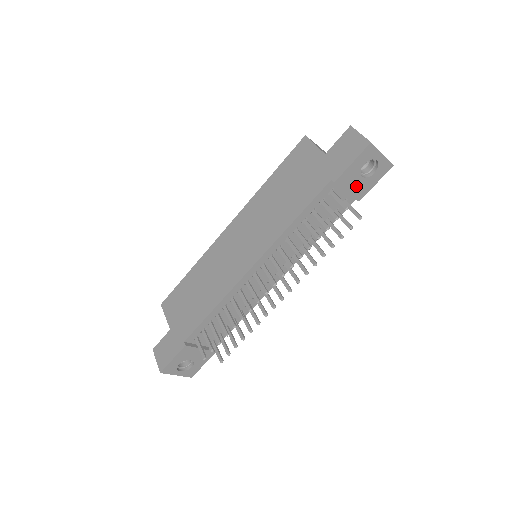
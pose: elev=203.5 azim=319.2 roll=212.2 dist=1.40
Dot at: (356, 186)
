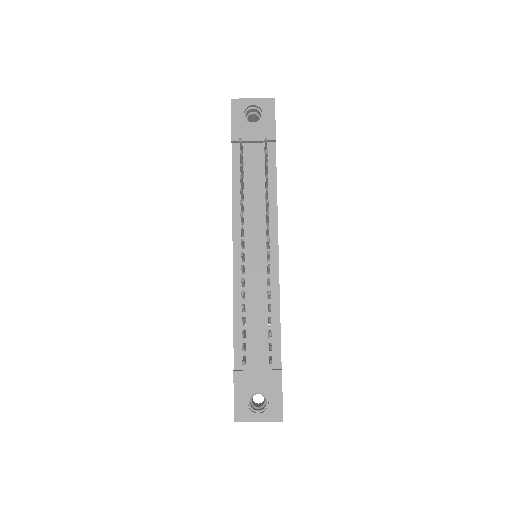
Dot at: (257, 132)
